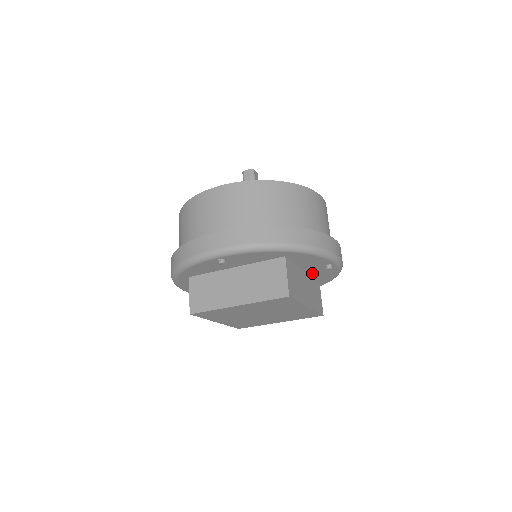
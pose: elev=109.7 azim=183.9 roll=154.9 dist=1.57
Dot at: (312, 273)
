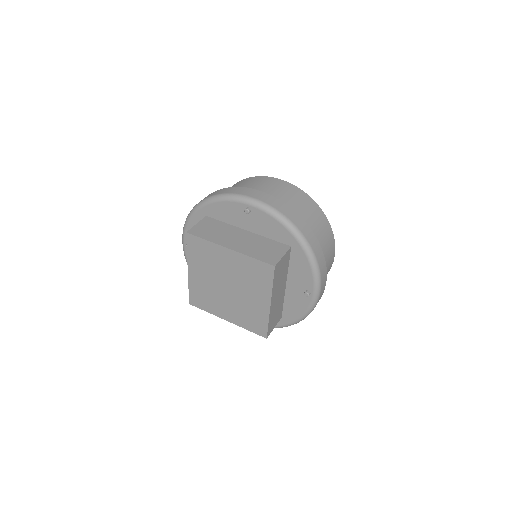
Dot at: (288, 295)
